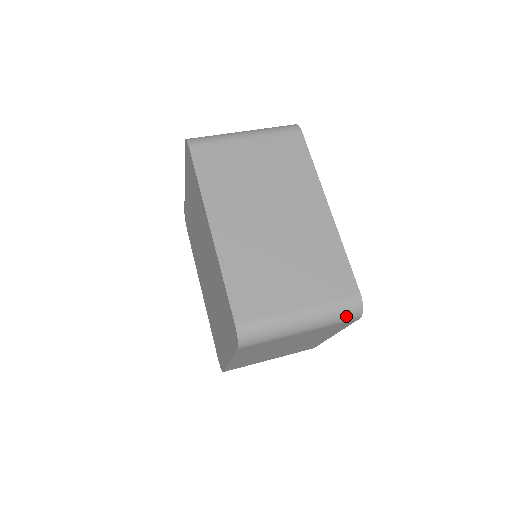
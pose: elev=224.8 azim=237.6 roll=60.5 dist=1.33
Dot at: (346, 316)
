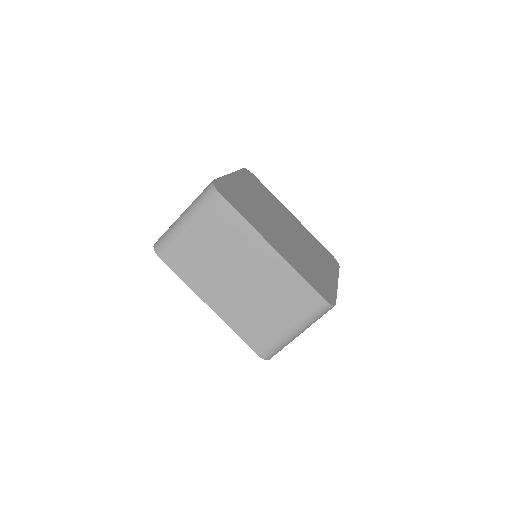
Dot at: (323, 314)
